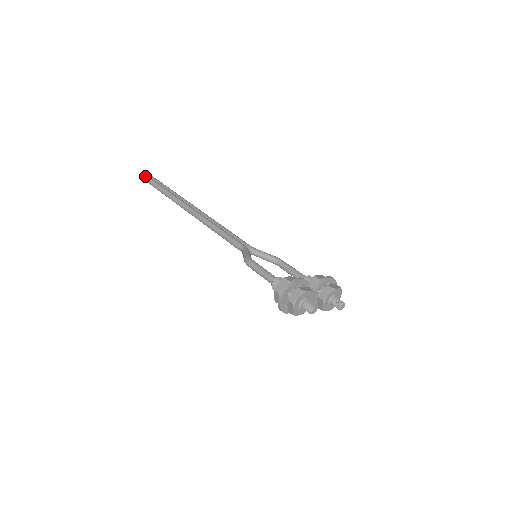
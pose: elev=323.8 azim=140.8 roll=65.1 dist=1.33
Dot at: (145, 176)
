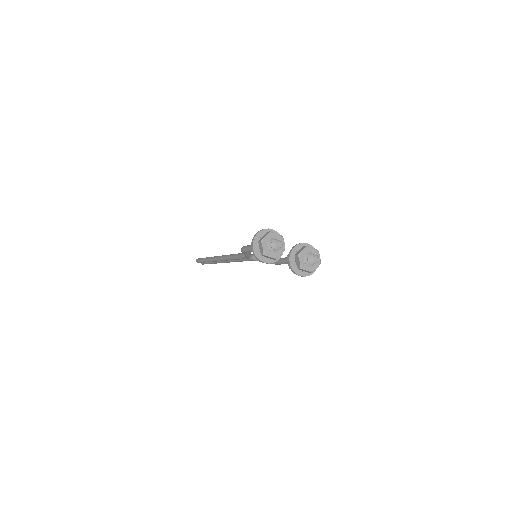
Dot at: occluded
